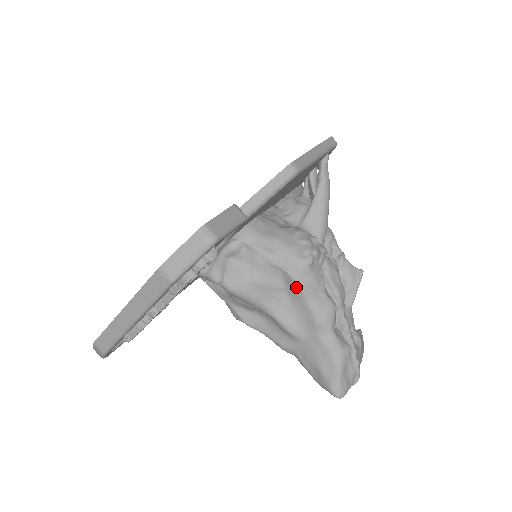
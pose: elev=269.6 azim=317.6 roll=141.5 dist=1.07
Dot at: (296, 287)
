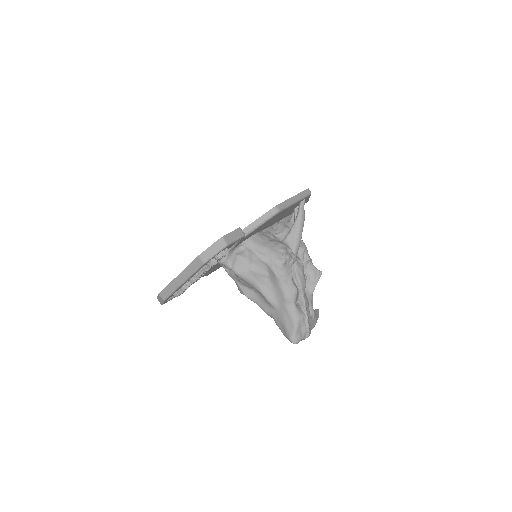
Dot at: (275, 276)
